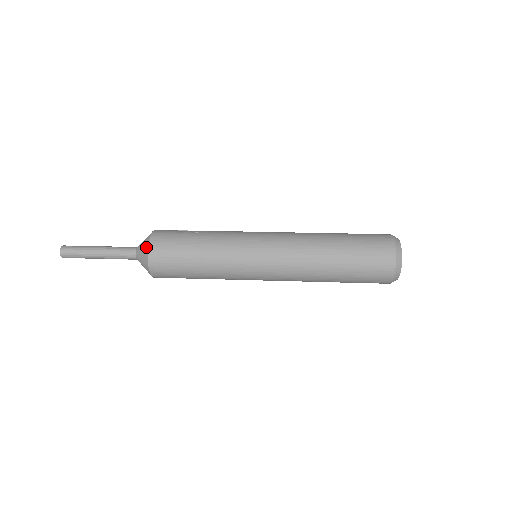
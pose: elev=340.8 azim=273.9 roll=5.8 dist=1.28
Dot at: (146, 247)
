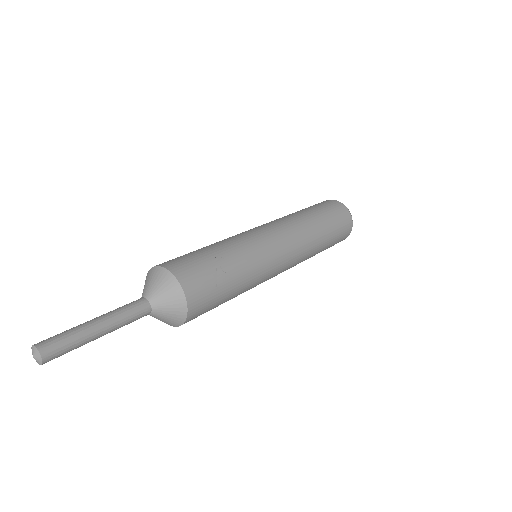
Dot at: (182, 318)
